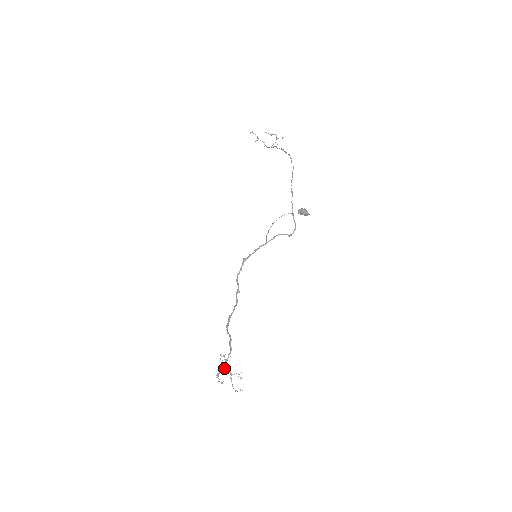
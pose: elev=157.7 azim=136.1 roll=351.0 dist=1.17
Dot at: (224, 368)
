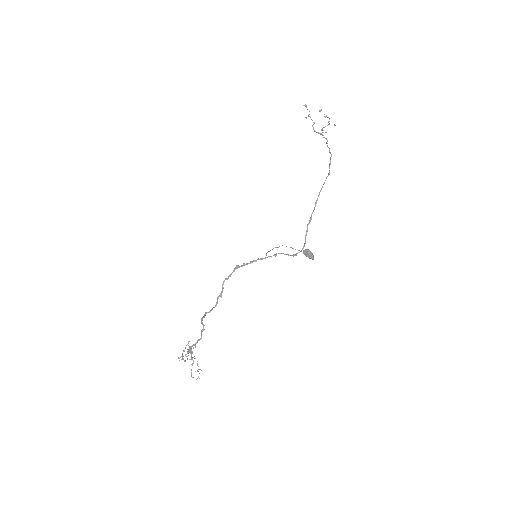
Dot at: occluded
